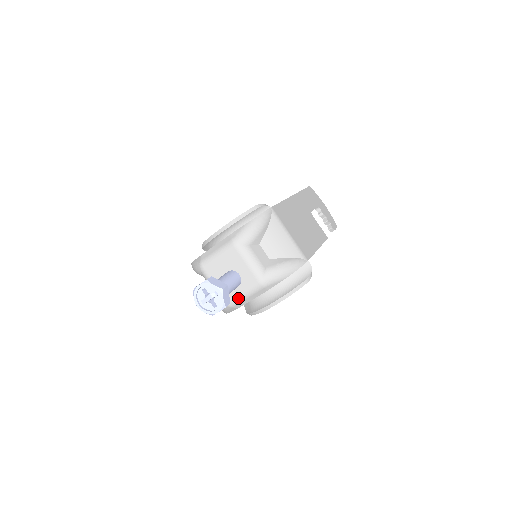
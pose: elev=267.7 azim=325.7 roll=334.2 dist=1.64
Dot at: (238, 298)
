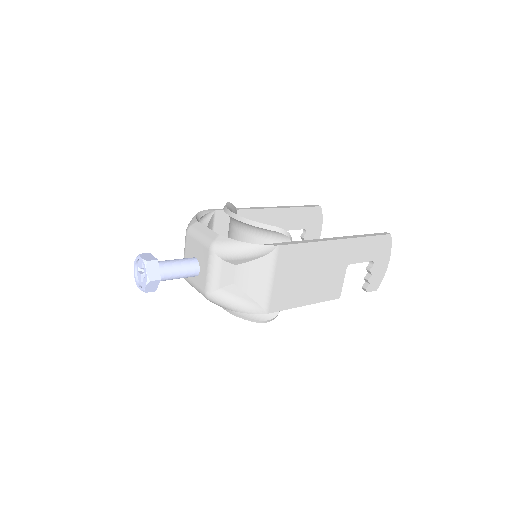
Dot at: (190, 282)
